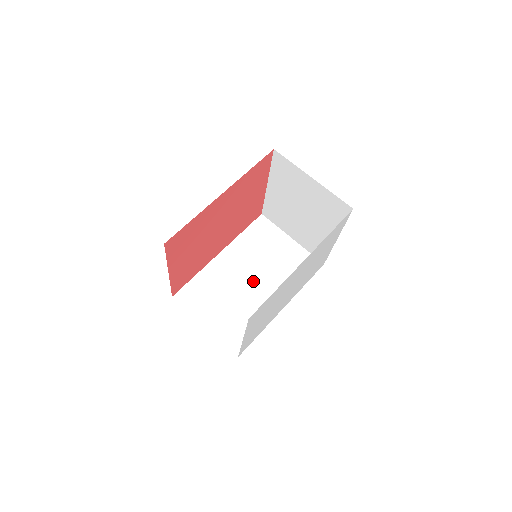
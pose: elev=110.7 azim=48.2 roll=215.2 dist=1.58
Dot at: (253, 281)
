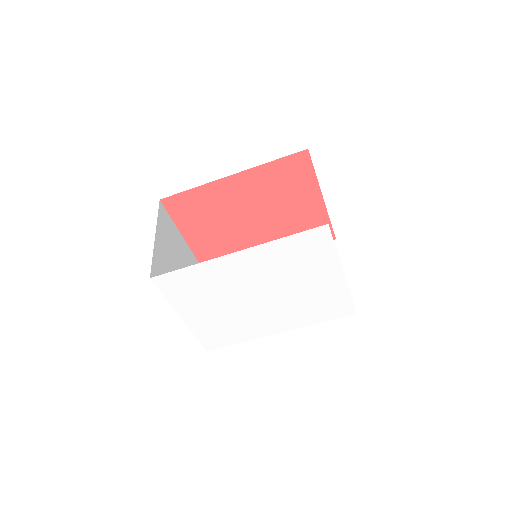
Dot at: occluded
